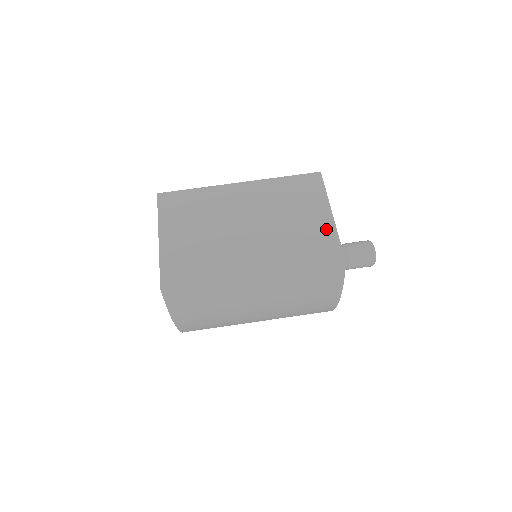
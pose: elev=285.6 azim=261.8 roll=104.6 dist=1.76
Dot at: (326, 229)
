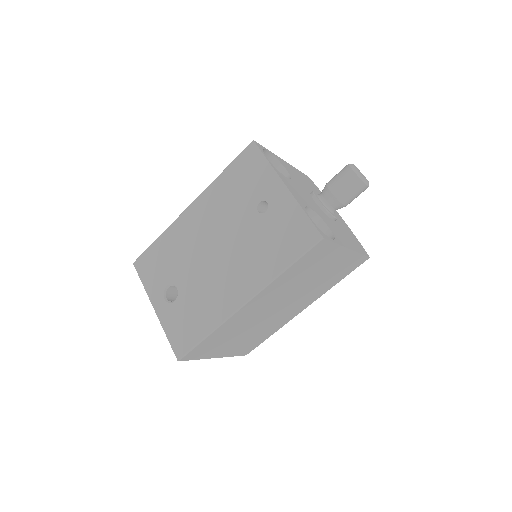
Dot at: (348, 259)
